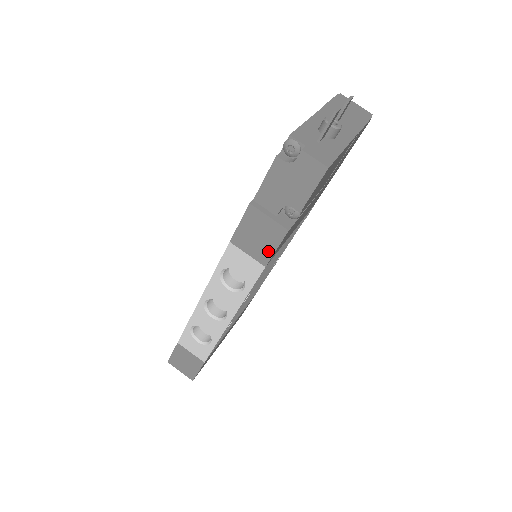
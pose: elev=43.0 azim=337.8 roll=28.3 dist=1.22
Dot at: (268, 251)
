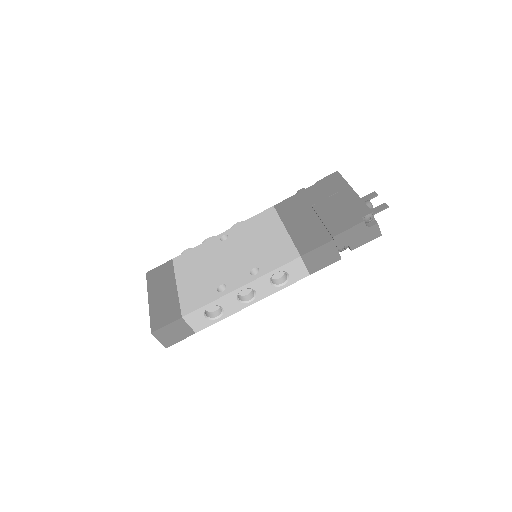
Dot at: (320, 267)
